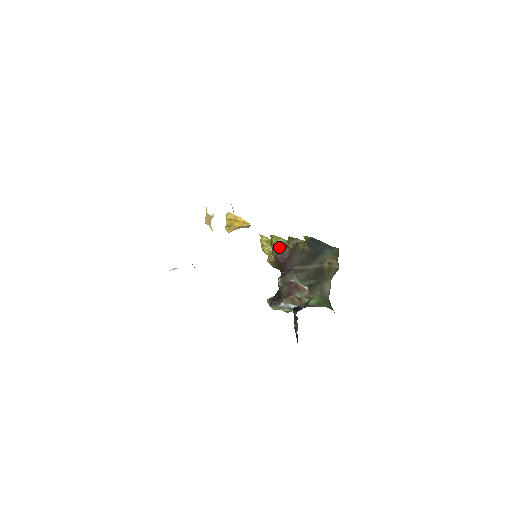
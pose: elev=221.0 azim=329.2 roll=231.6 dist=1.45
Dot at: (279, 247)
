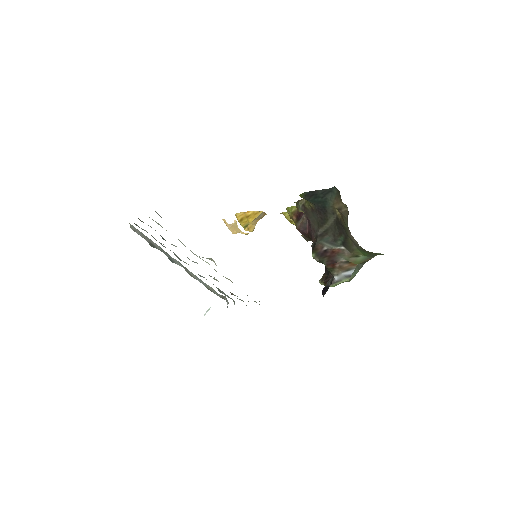
Dot at: (297, 218)
